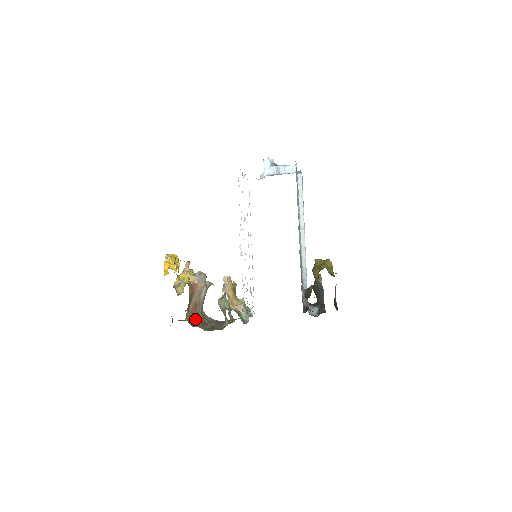
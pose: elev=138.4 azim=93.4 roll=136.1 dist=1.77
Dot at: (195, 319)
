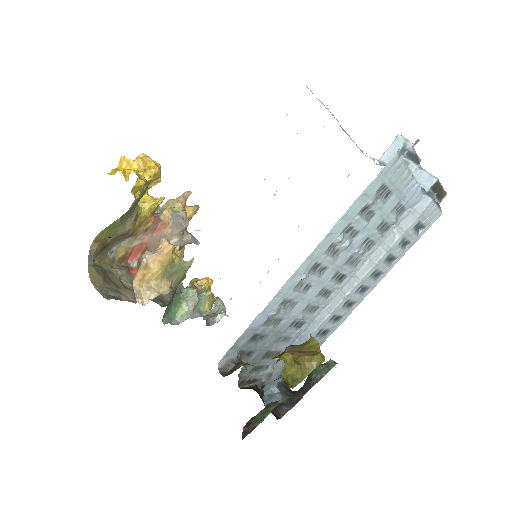
Dot at: (132, 262)
